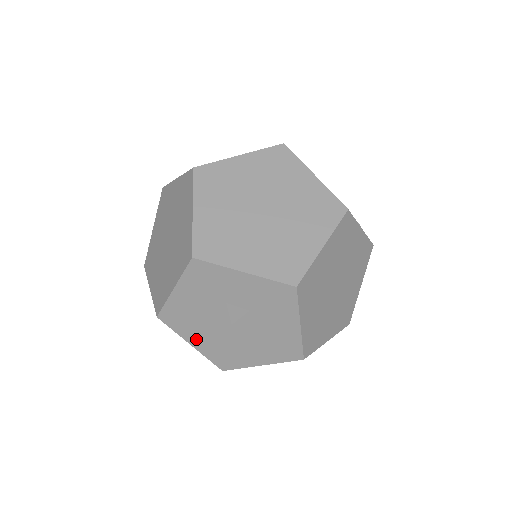
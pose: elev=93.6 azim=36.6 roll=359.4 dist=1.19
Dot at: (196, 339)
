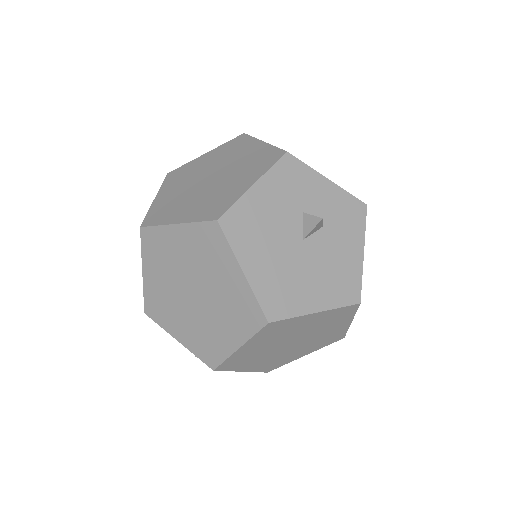
Dot at: (253, 262)
